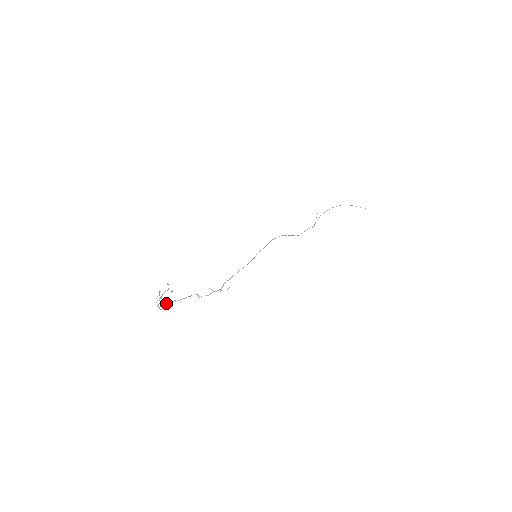
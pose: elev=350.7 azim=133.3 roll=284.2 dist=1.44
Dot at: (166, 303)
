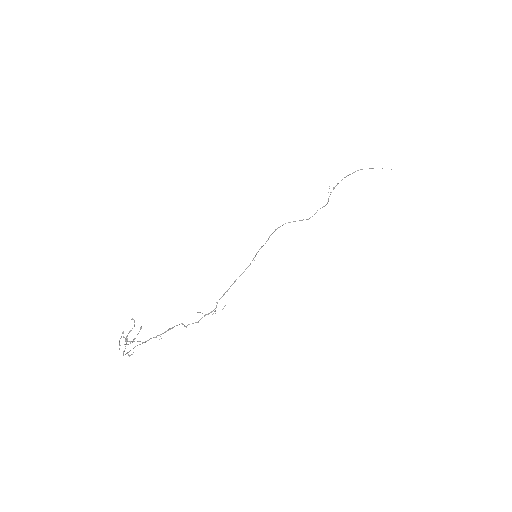
Dot at: (137, 345)
